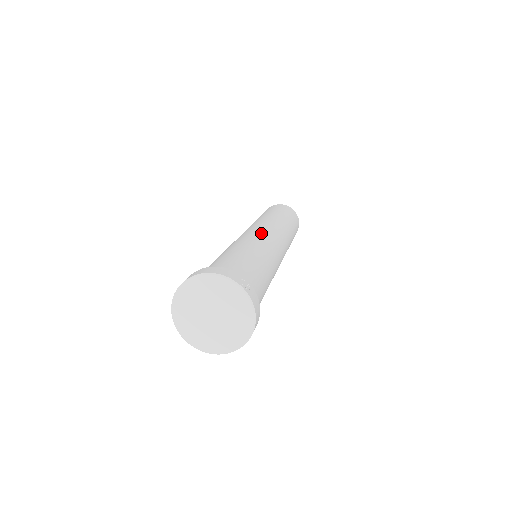
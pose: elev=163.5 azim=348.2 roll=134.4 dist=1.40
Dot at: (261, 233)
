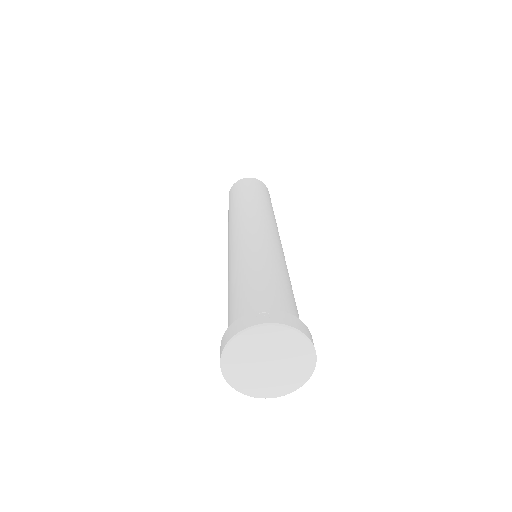
Dot at: (239, 238)
